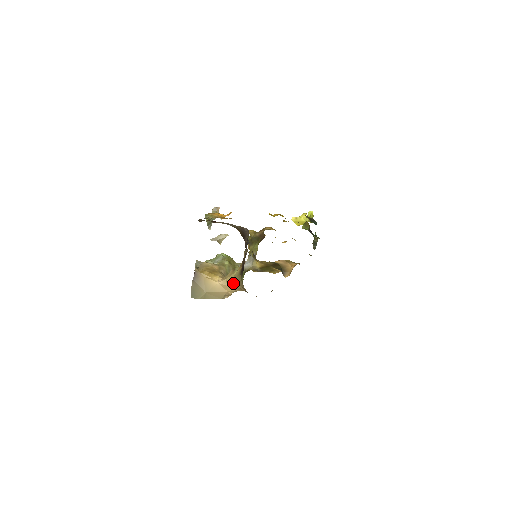
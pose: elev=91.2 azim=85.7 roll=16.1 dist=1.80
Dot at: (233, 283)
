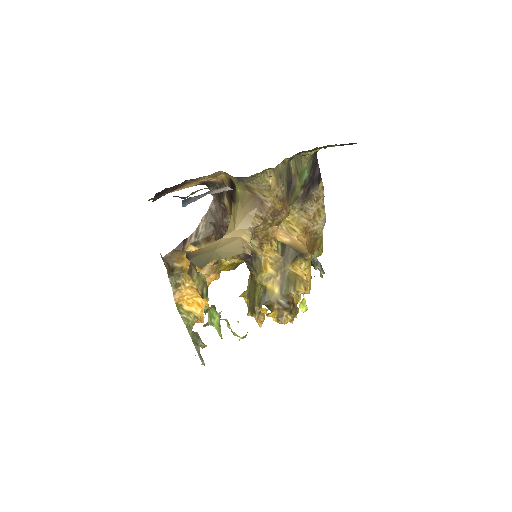
Dot at: (237, 217)
